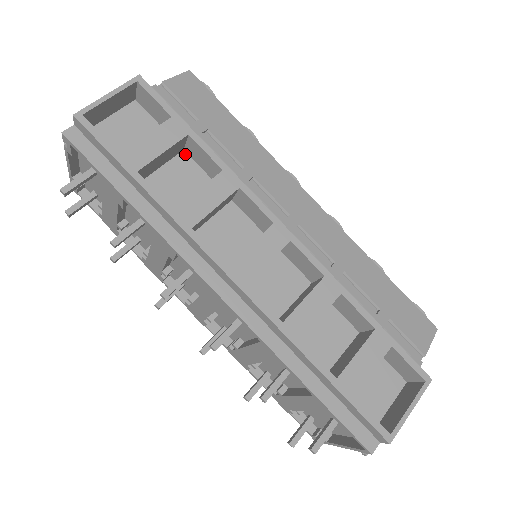
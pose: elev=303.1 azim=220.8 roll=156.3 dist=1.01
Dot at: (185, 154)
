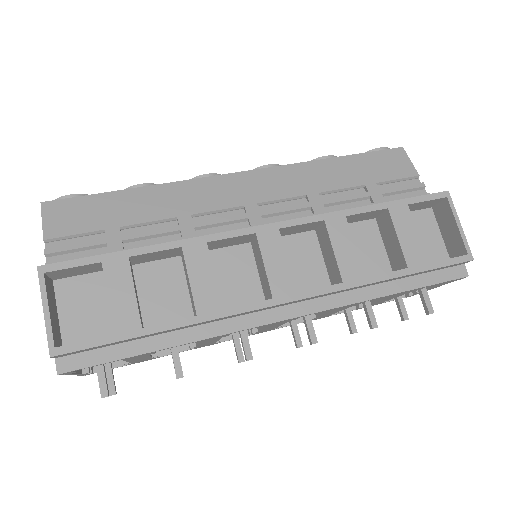
Dot at: (137, 266)
